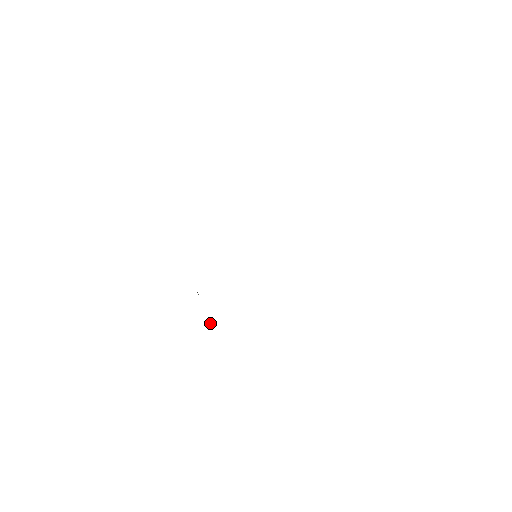
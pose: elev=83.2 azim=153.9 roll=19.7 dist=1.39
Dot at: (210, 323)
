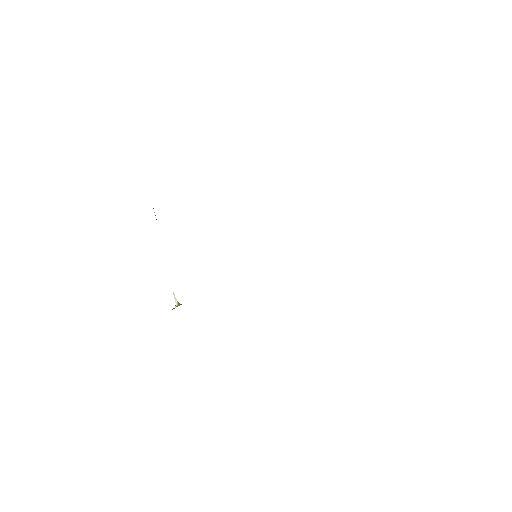
Dot at: occluded
